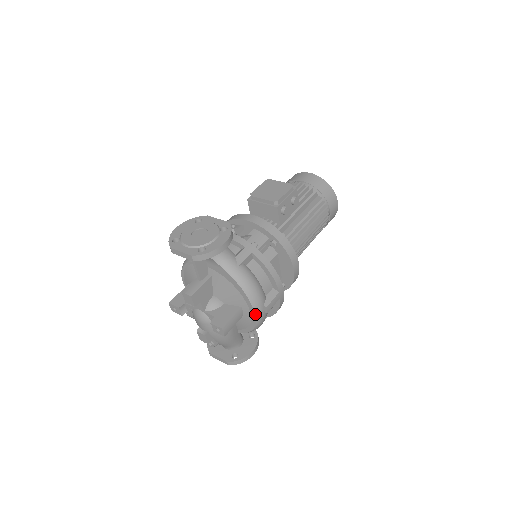
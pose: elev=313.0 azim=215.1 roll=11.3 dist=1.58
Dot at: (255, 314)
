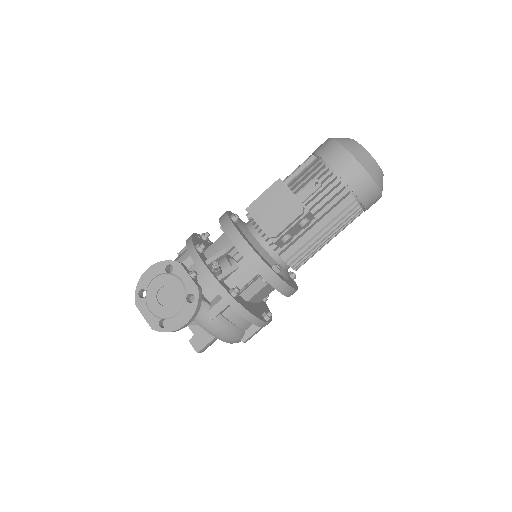
Dot at: (232, 343)
